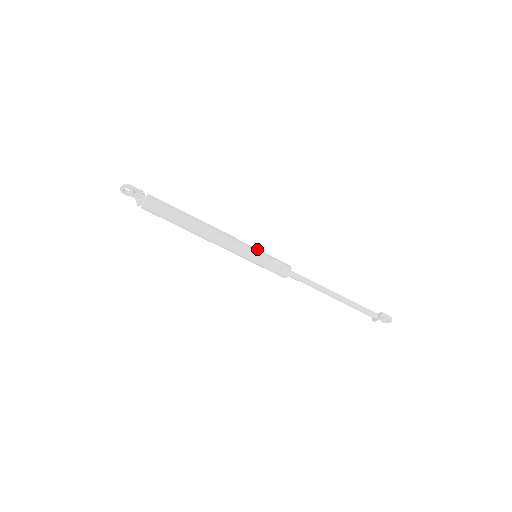
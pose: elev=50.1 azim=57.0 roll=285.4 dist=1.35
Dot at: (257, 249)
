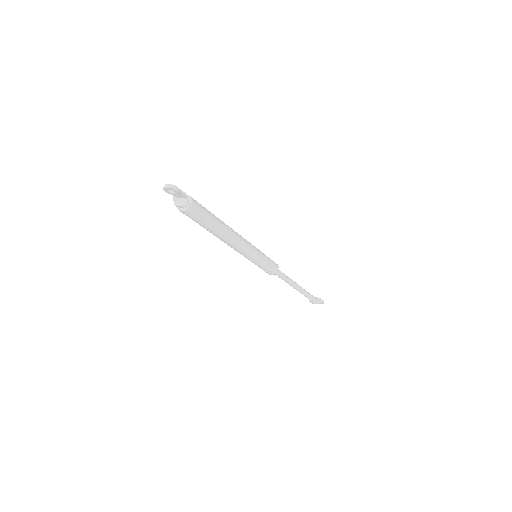
Dot at: (260, 252)
